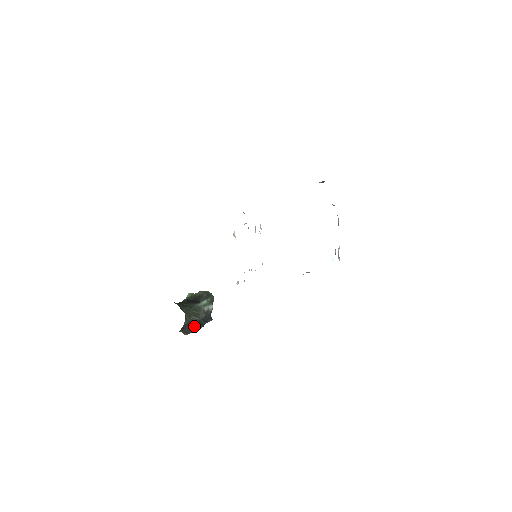
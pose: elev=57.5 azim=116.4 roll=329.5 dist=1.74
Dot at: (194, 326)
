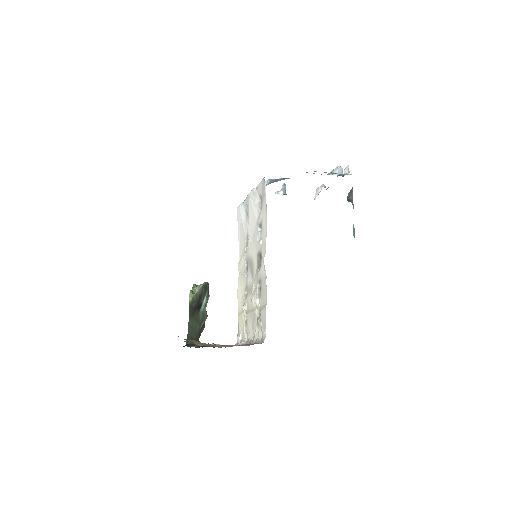
Dot at: occluded
